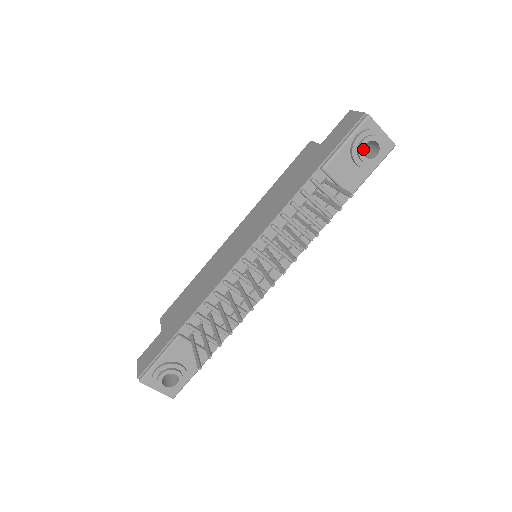
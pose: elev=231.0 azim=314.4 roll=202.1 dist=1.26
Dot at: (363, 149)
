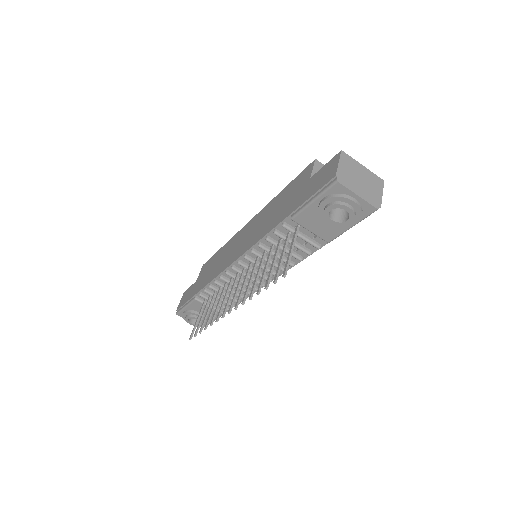
Dot at: occluded
